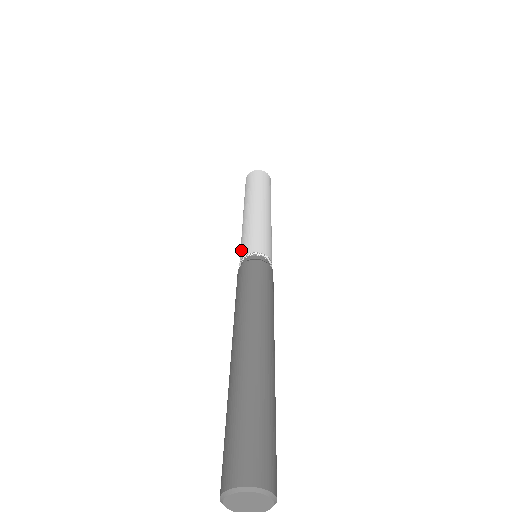
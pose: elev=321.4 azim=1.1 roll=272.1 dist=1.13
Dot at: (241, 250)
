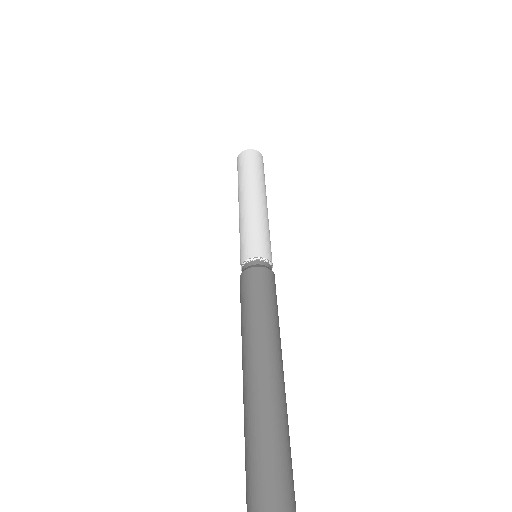
Dot at: (252, 246)
